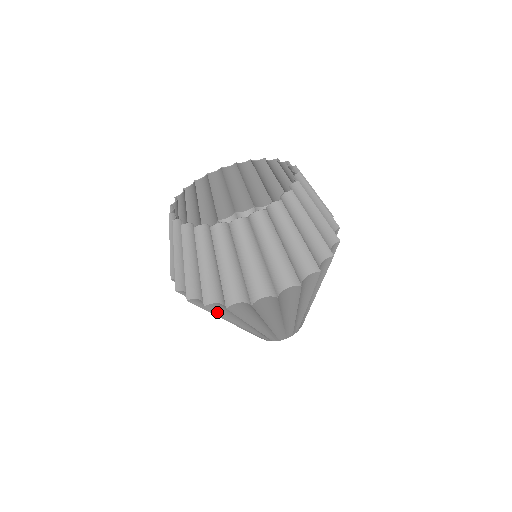
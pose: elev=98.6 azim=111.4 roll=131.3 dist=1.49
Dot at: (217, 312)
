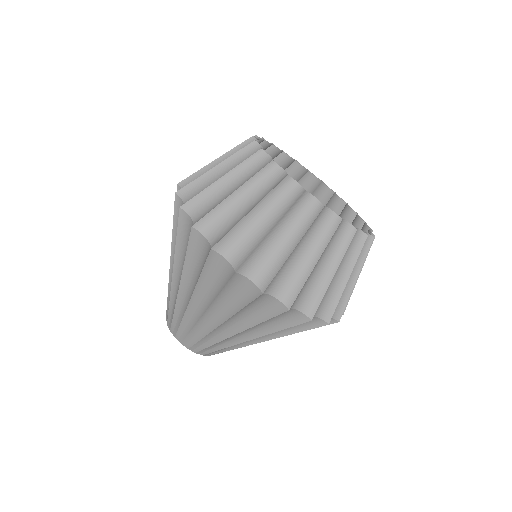
Dot at: (189, 247)
